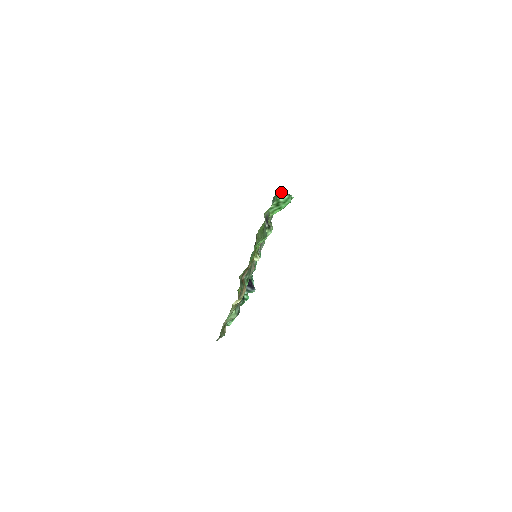
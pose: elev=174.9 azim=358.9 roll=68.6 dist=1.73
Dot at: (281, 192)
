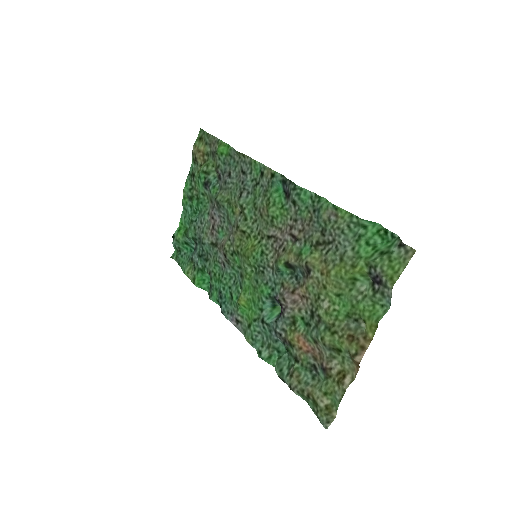
Dot at: (400, 244)
